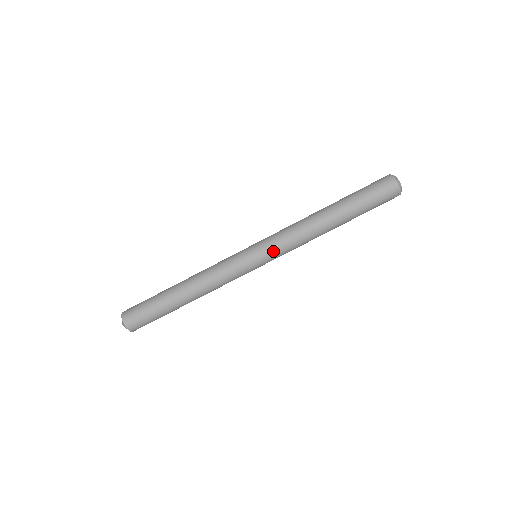
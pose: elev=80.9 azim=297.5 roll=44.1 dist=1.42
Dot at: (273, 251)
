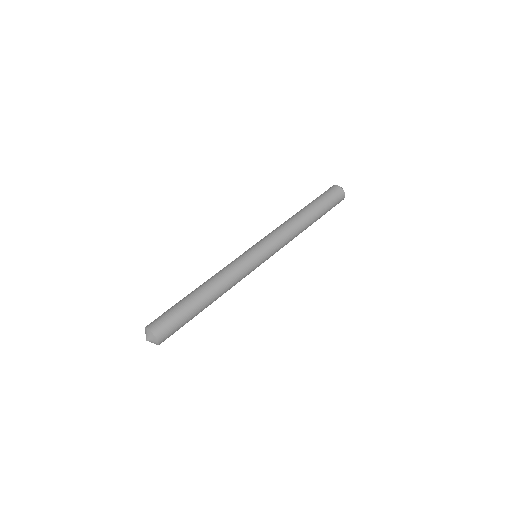
Dot at: (263, 240)
